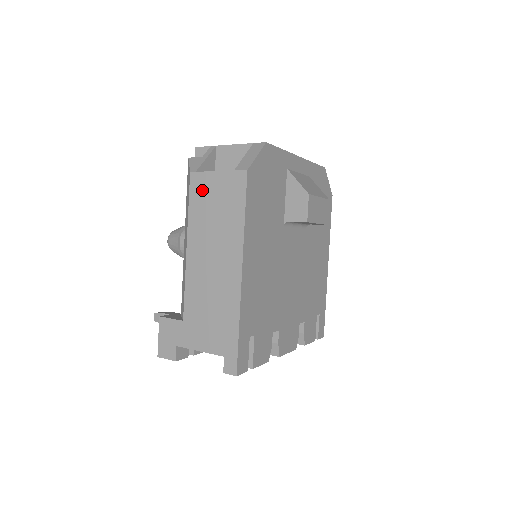
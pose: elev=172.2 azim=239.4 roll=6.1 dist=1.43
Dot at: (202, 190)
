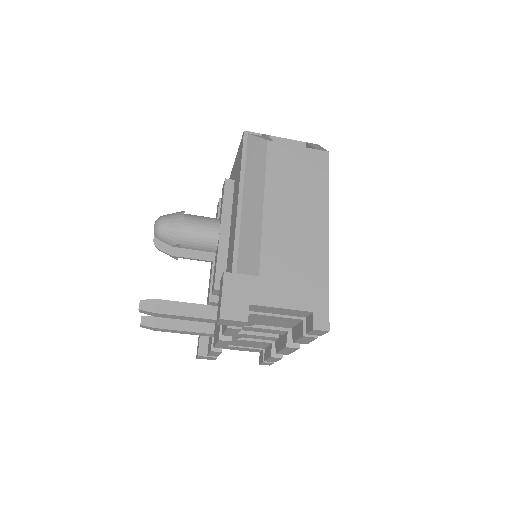
Dot at: (282, 157)
